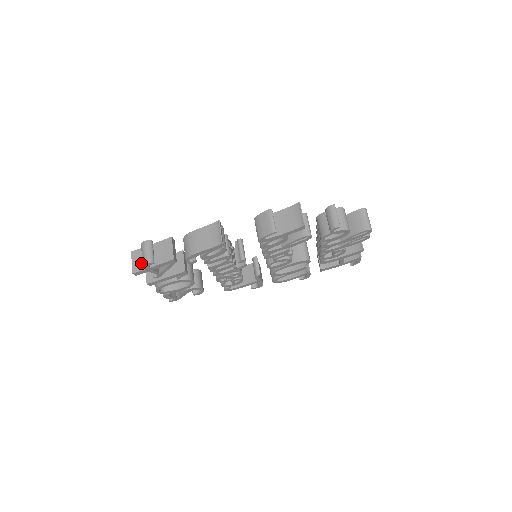
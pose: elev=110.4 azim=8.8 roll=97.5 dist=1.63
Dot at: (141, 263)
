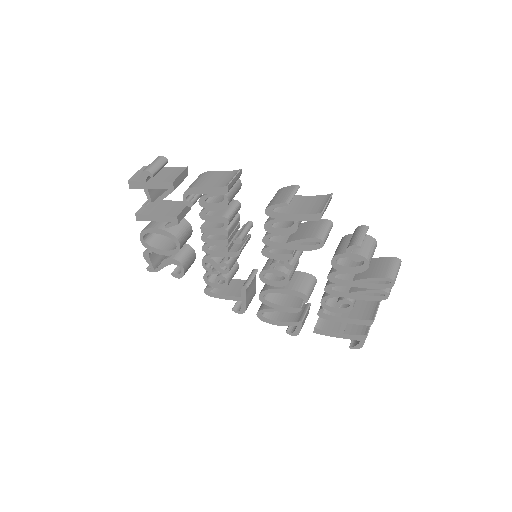
Dot at: occluded
